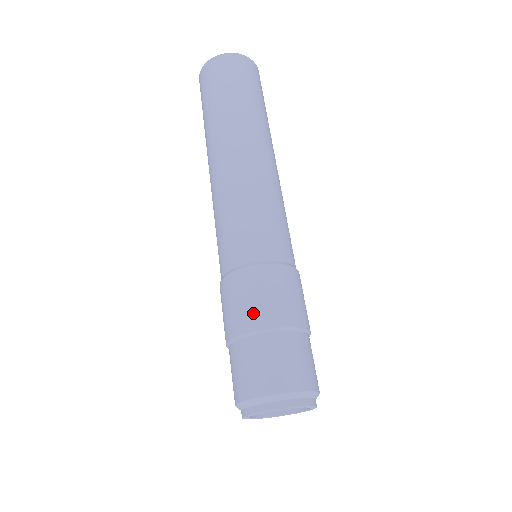
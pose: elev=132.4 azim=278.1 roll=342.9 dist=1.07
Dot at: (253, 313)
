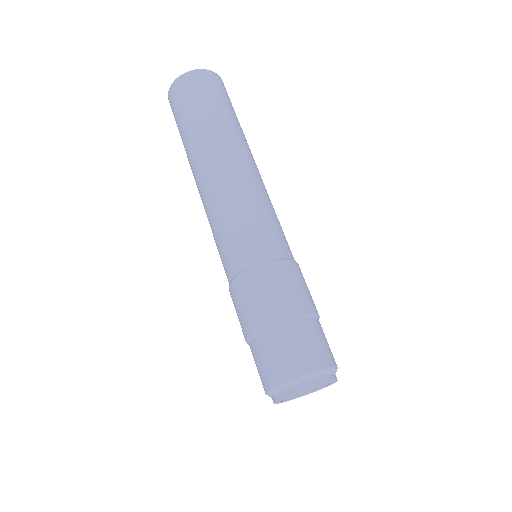
Dot at: (271, 307)
